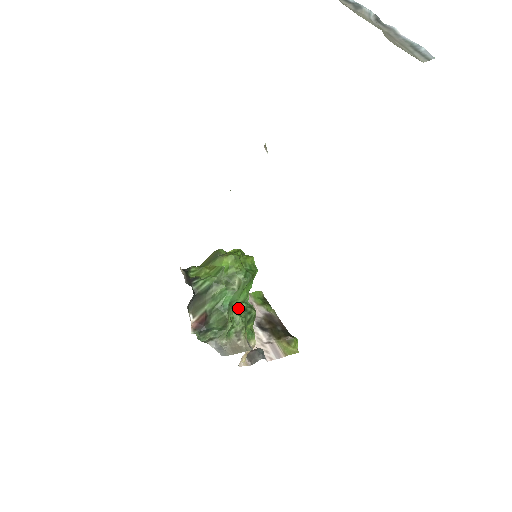
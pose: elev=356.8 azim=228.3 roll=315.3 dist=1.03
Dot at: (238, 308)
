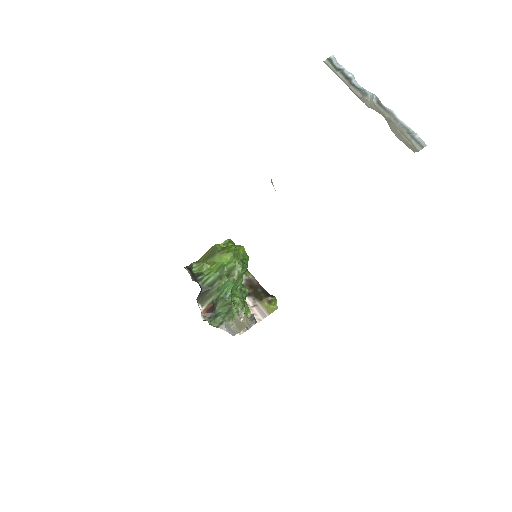
Dot at: (235, 290)
